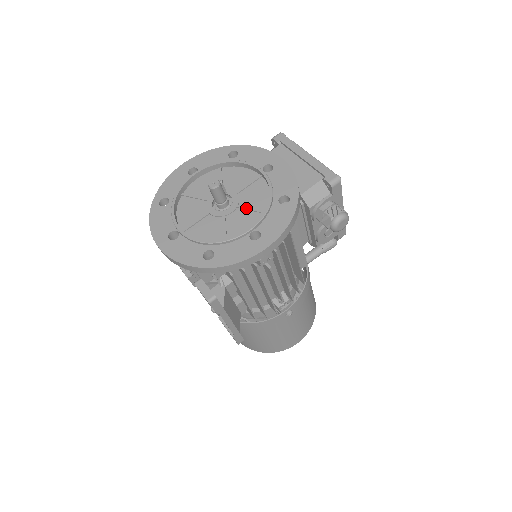
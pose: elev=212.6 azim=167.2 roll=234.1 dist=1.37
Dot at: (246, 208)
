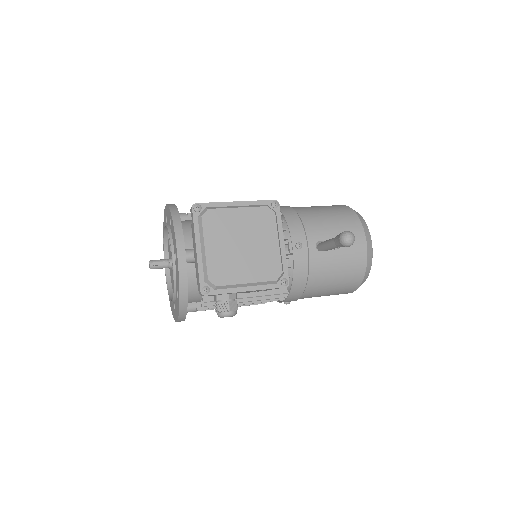
Dot at: occluded
